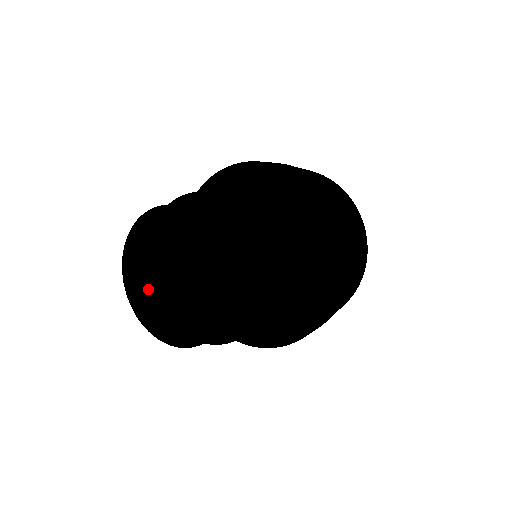
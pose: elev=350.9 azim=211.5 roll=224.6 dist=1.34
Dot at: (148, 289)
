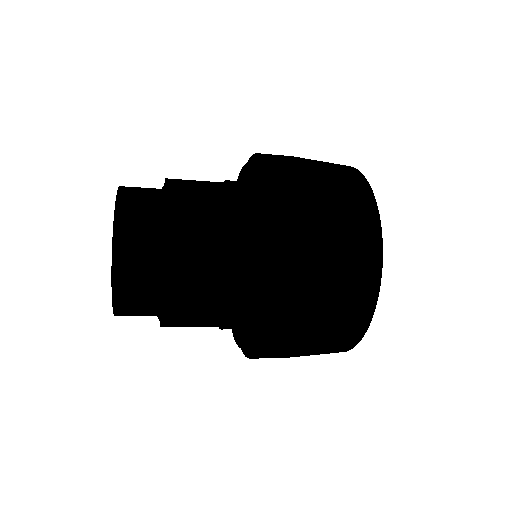
Dot at: occluded
